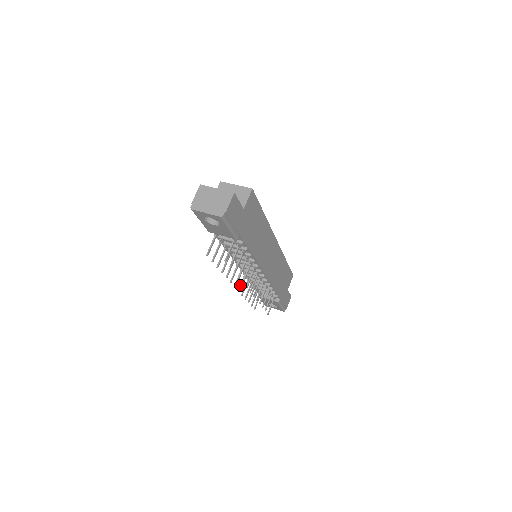
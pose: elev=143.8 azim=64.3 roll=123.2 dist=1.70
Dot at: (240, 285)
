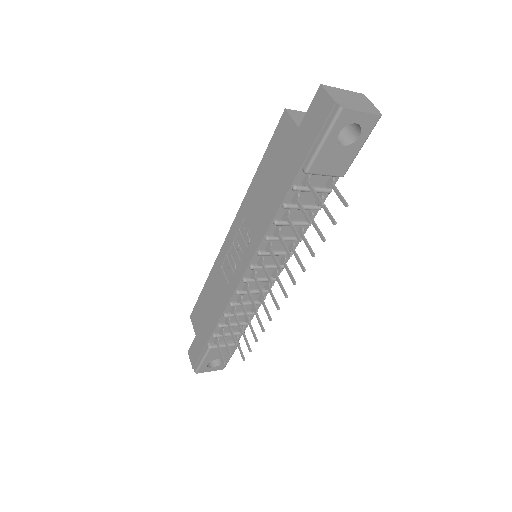
Dot at: (254, 302)
